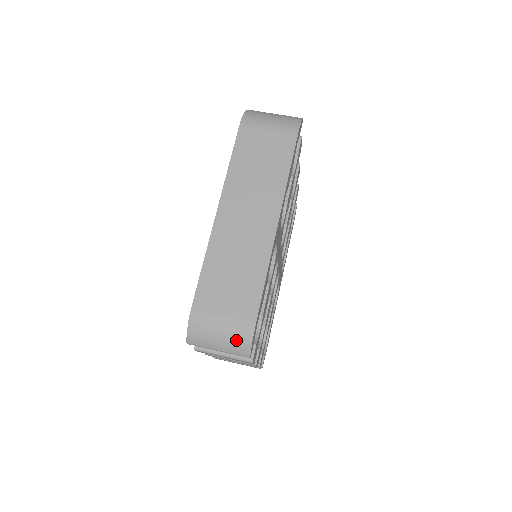
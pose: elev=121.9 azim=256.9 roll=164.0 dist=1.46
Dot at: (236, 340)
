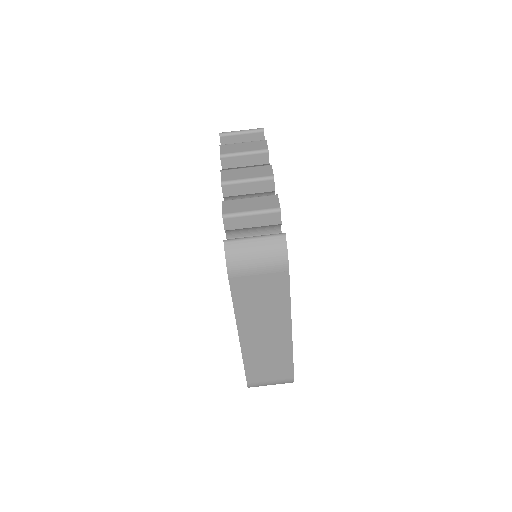
Dot at: occluded
